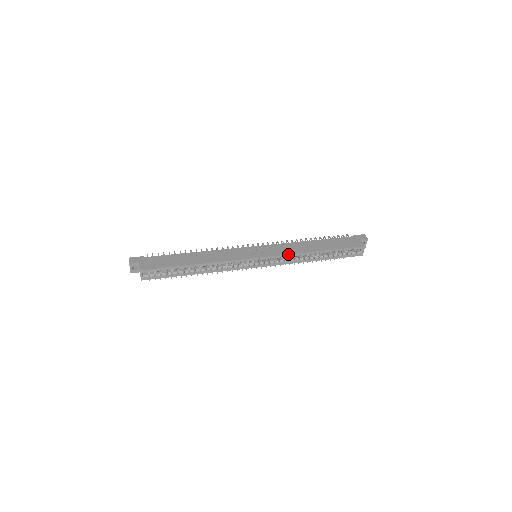
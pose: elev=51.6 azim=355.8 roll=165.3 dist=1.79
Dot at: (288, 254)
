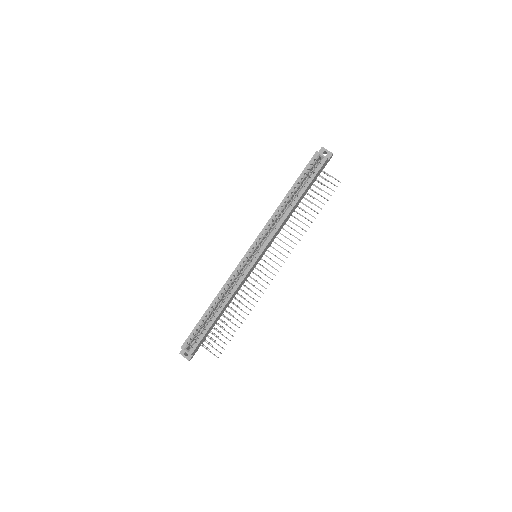
Dot at: (265, 225)
